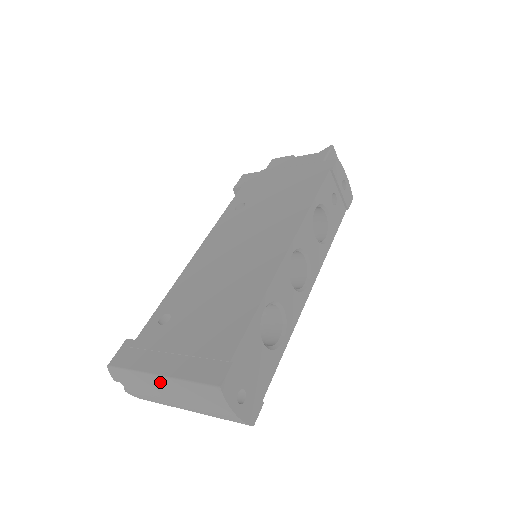
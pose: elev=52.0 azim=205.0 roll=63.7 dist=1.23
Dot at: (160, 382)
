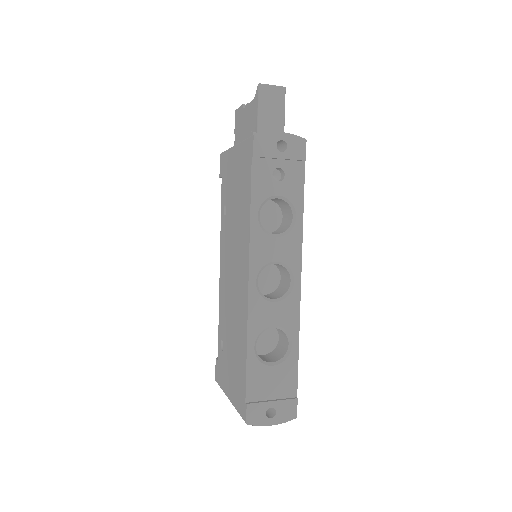
Dot at: occluded
